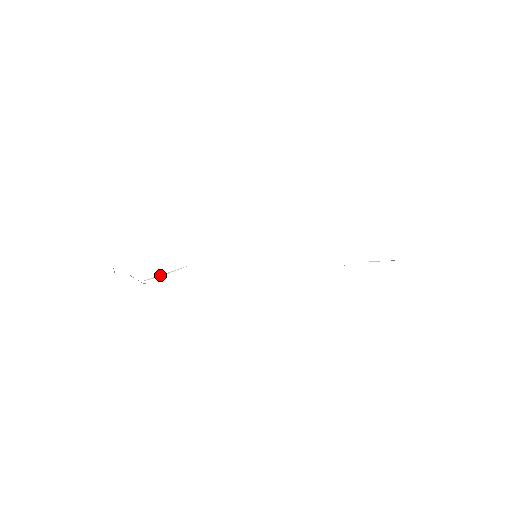
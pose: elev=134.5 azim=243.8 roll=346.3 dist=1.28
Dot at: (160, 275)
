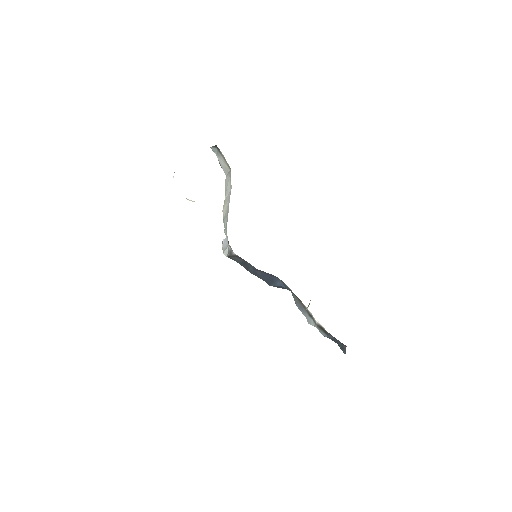
Dot at: occluded
